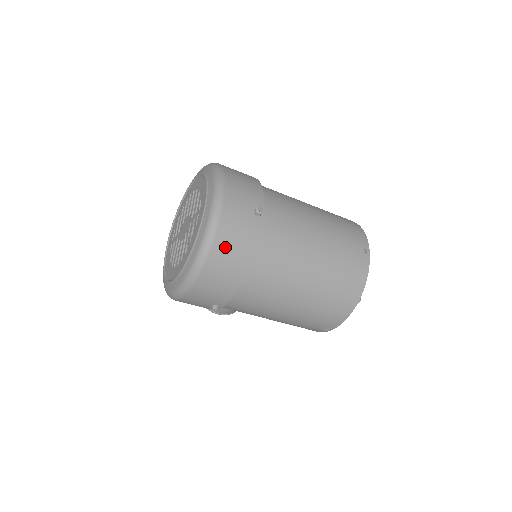
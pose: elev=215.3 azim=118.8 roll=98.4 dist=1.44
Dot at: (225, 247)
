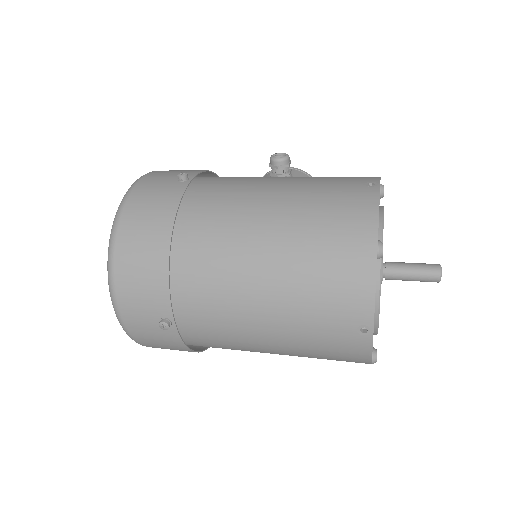
Dot at: (157, 346)
